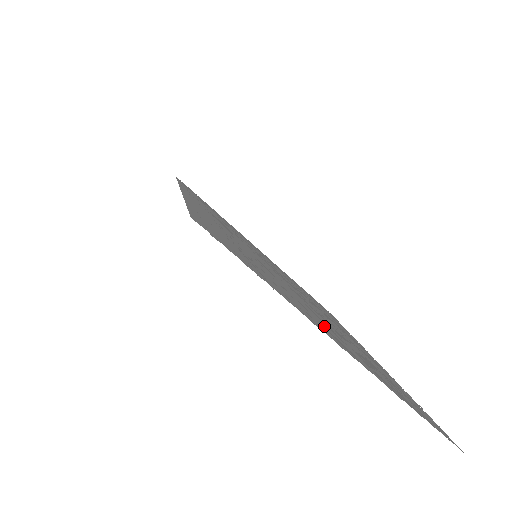
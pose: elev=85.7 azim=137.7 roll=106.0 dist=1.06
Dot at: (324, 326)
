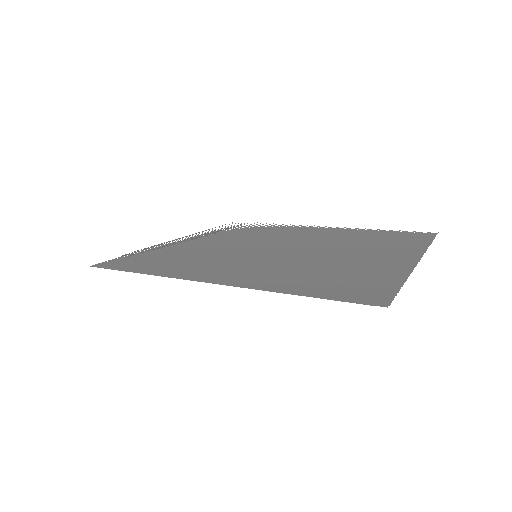
Dot at: (382, 257)
